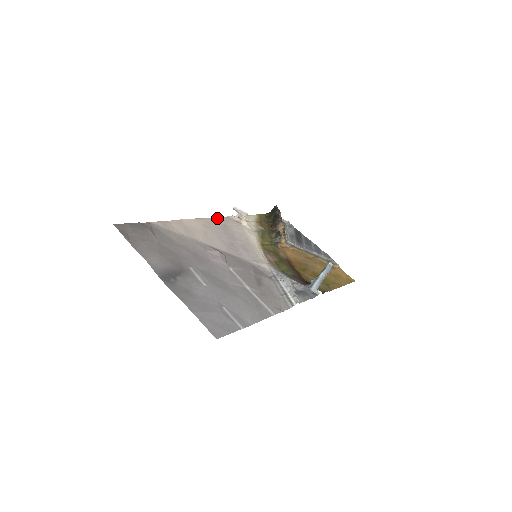
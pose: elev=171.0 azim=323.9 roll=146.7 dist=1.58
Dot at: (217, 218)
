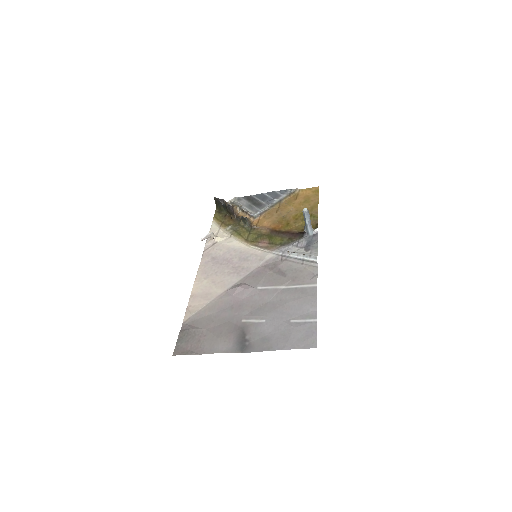
Dot at: (202, 260)
